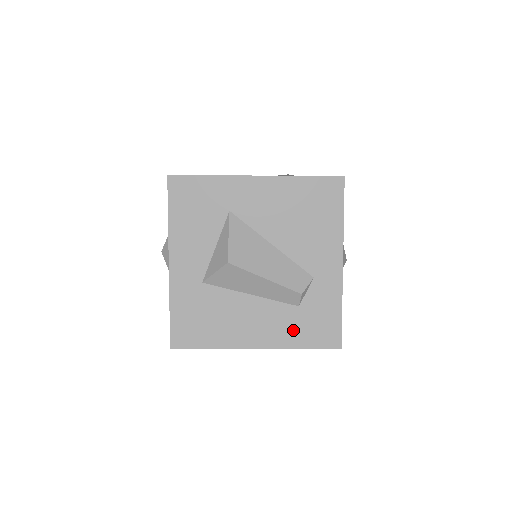
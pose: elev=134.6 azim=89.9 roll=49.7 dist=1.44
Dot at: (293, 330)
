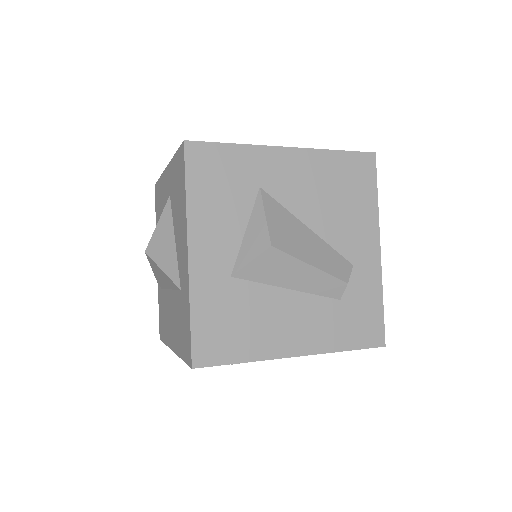
Dot at: (336, 329)
